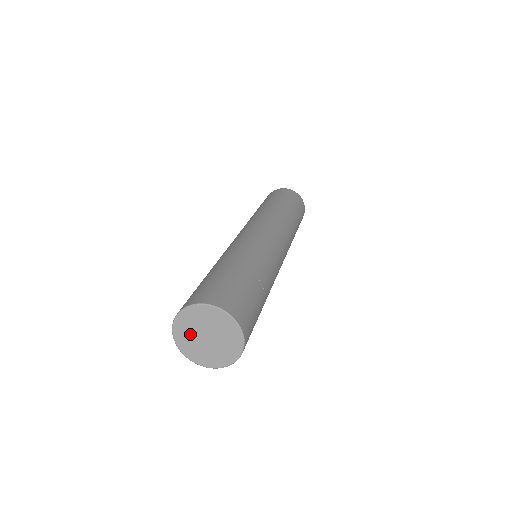
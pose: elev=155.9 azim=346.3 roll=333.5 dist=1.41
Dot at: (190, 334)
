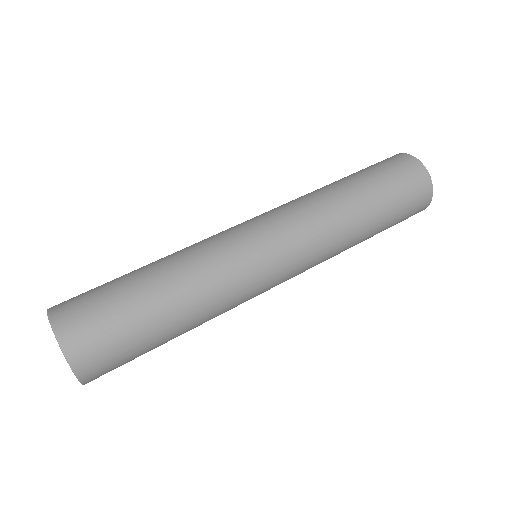
Dot at: occluded
